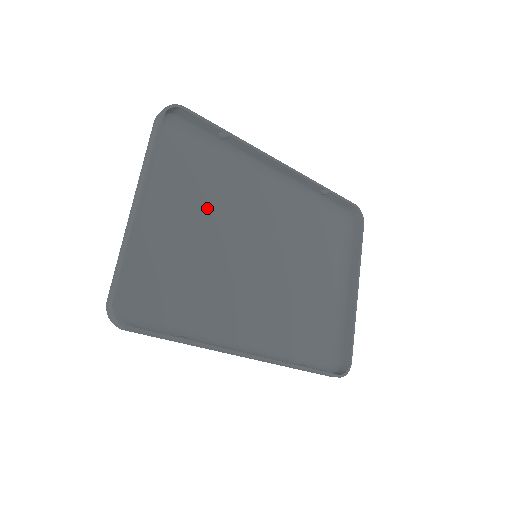
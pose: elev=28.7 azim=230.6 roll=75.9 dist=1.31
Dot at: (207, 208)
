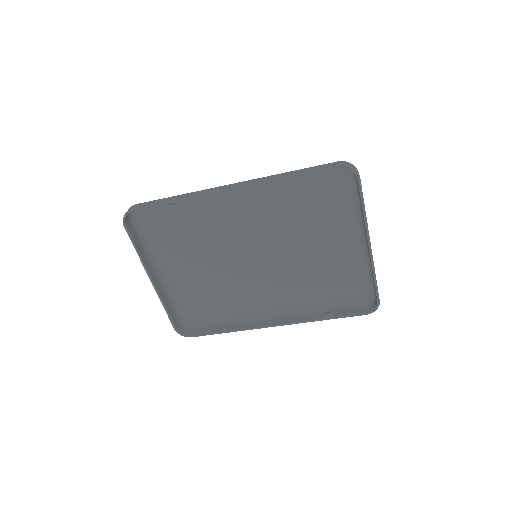
Dot at: (201, 245)
